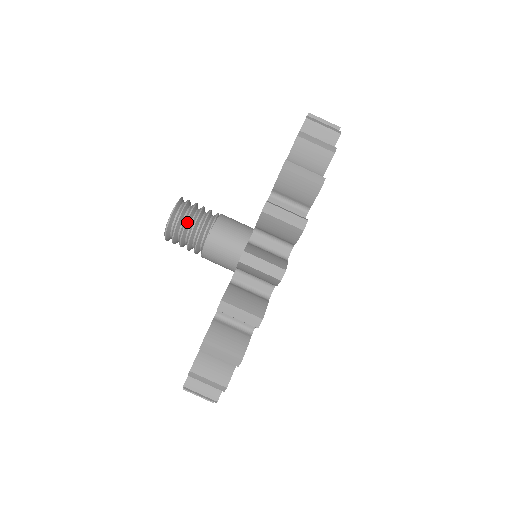
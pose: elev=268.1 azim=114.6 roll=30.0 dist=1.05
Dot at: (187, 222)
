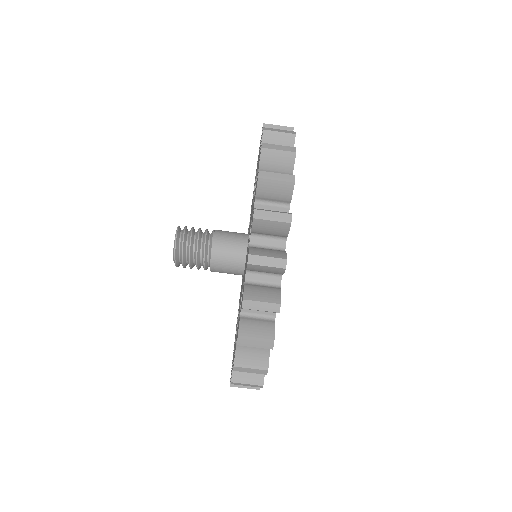
Dot at: (192, 232)
